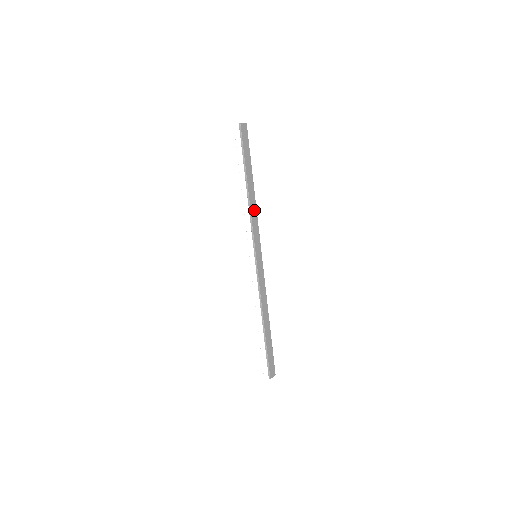
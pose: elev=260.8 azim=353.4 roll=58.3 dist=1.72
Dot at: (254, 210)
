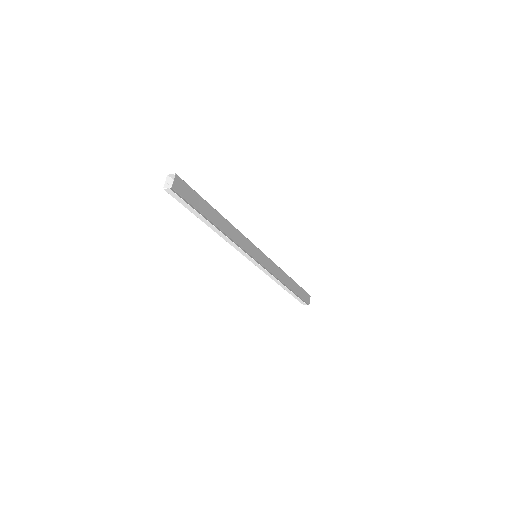
Dot at: (234, 233)
